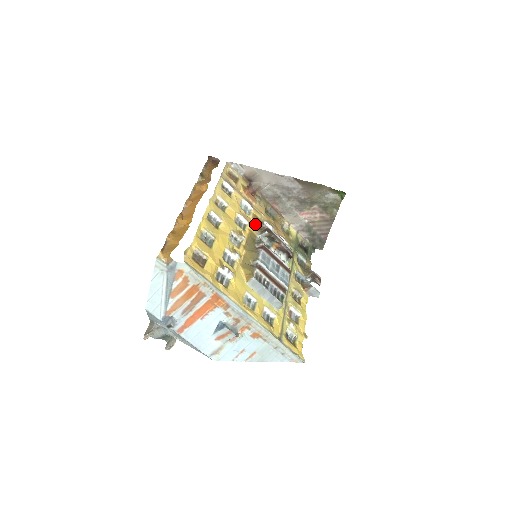
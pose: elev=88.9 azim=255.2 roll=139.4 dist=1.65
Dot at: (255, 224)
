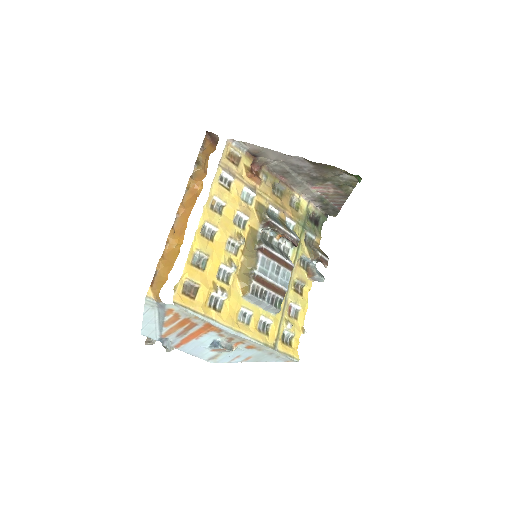
Dot at: (257, 215)
